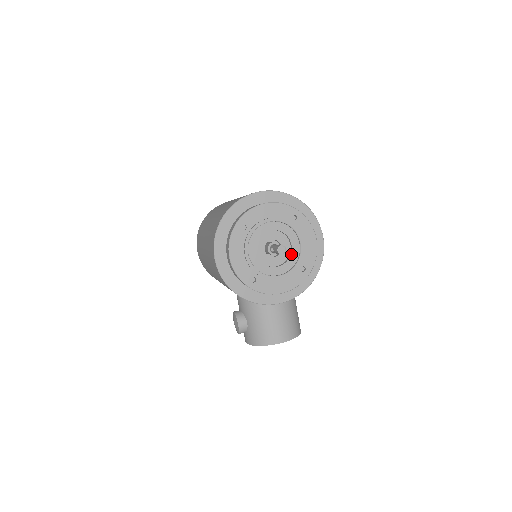
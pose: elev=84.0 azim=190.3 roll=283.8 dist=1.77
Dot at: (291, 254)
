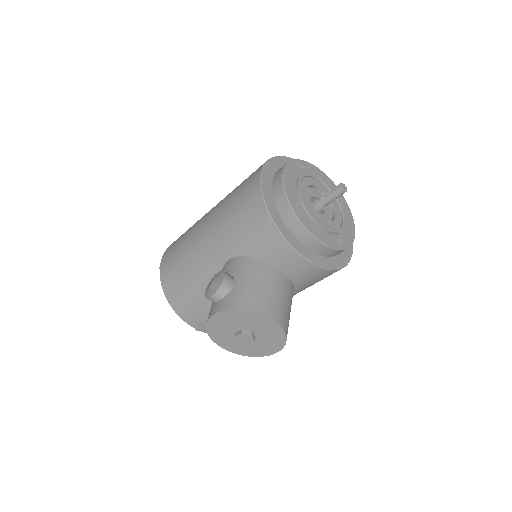
Dot at: (333, 221)
